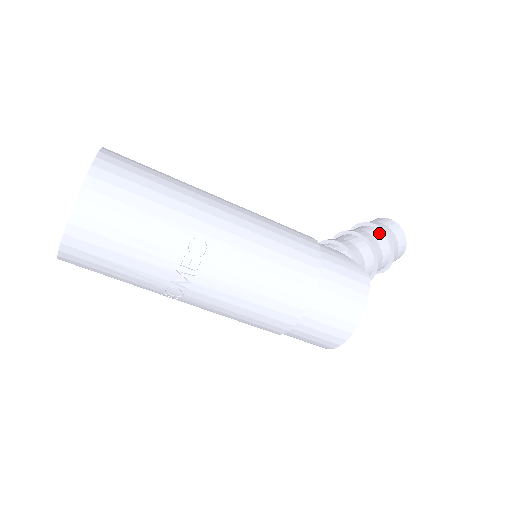
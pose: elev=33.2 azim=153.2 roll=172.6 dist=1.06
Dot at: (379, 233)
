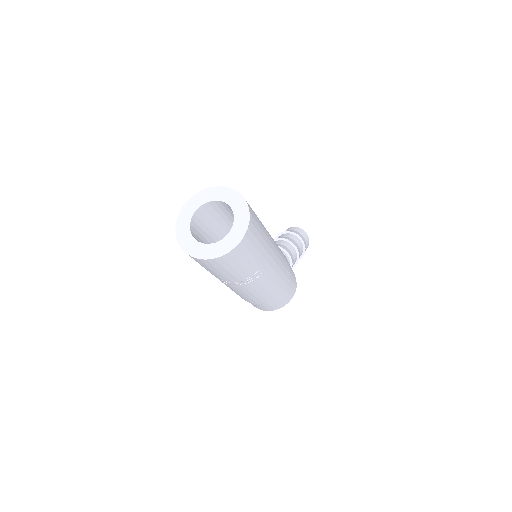
Dot at: (302, 247)
